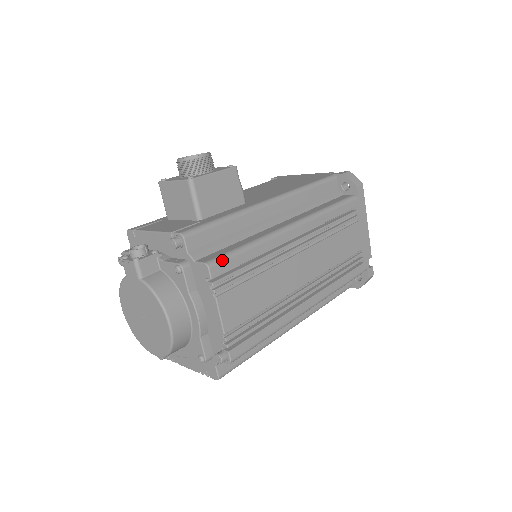
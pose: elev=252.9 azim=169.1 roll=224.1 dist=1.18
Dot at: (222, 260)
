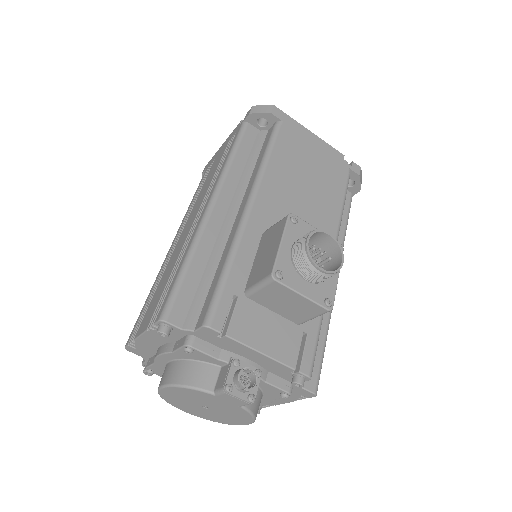
Dot at: occluded
